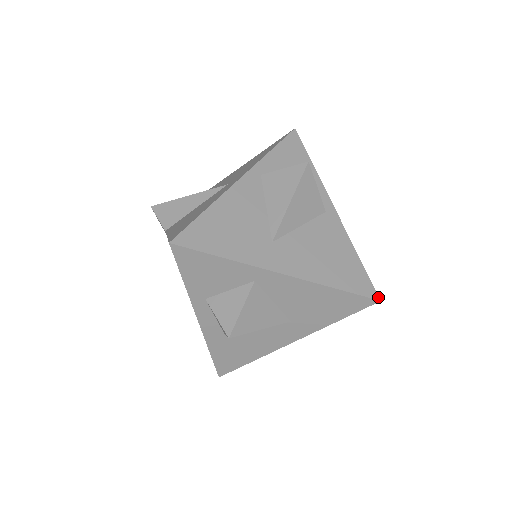
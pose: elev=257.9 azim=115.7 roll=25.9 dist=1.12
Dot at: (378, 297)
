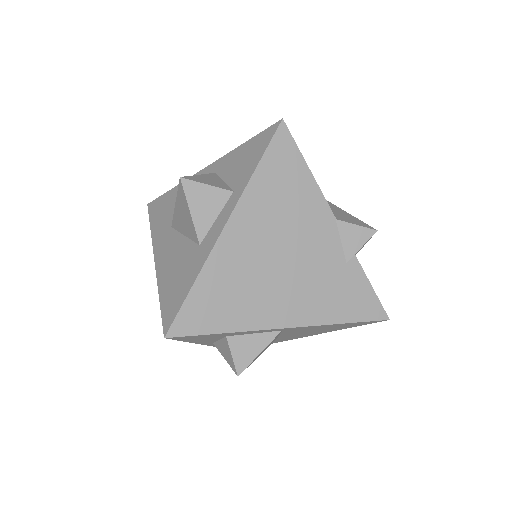
Dot at: (385, 320)
